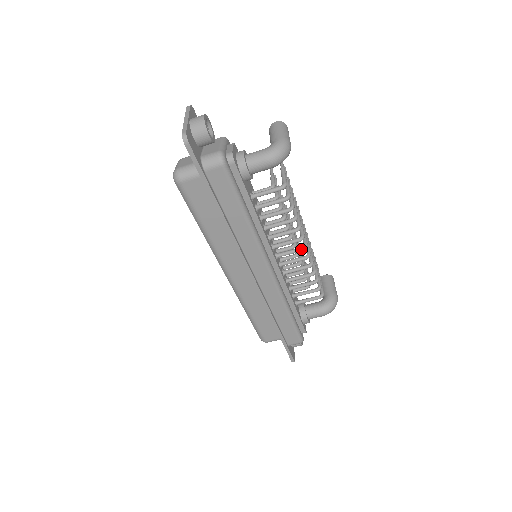
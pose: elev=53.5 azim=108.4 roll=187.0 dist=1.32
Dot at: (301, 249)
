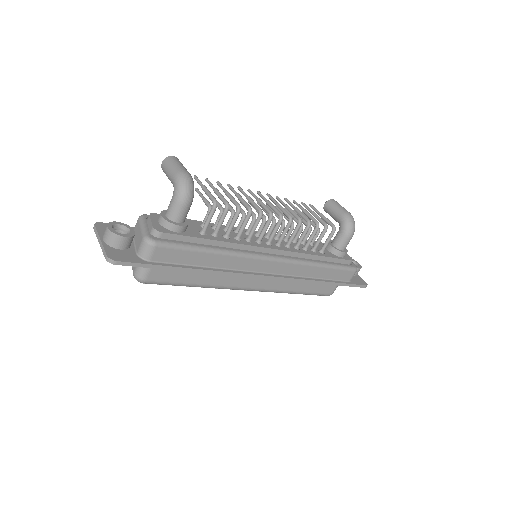
Dot at: (279, 222)
